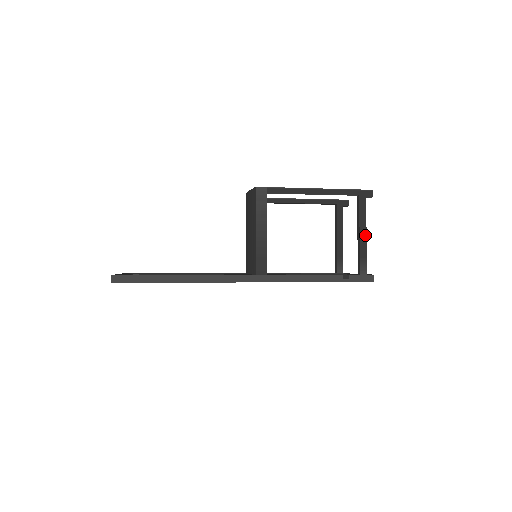
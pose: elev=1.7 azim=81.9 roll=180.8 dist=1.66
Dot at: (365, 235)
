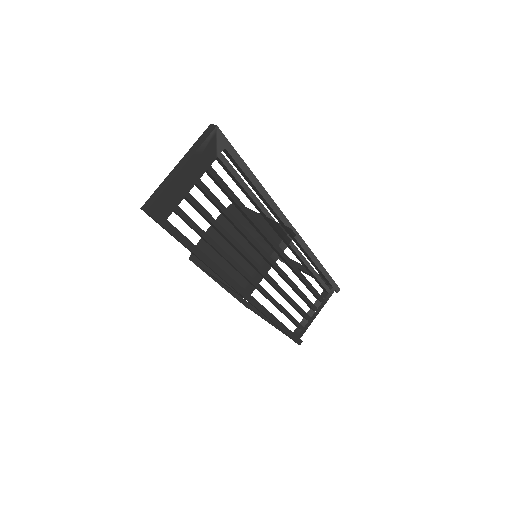
Dot at: occluded
